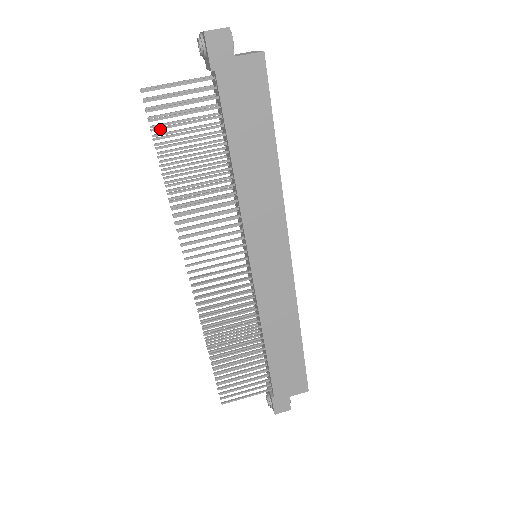
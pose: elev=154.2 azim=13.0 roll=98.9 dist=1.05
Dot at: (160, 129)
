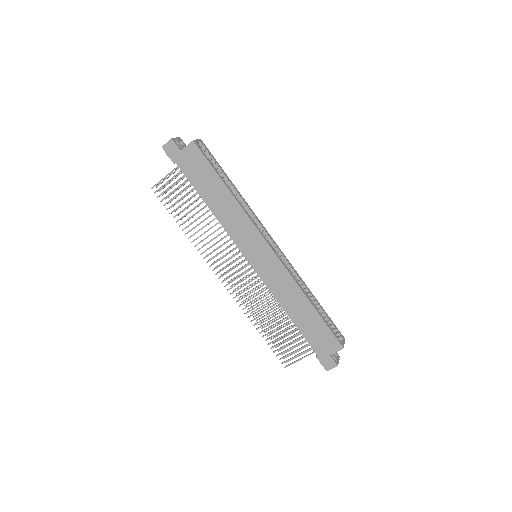
Dot at: (167, 203)
